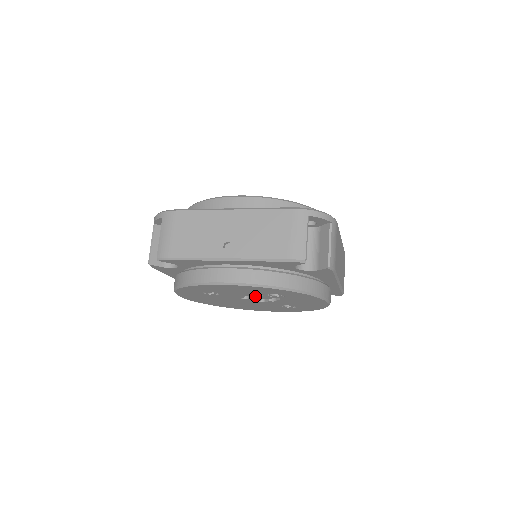
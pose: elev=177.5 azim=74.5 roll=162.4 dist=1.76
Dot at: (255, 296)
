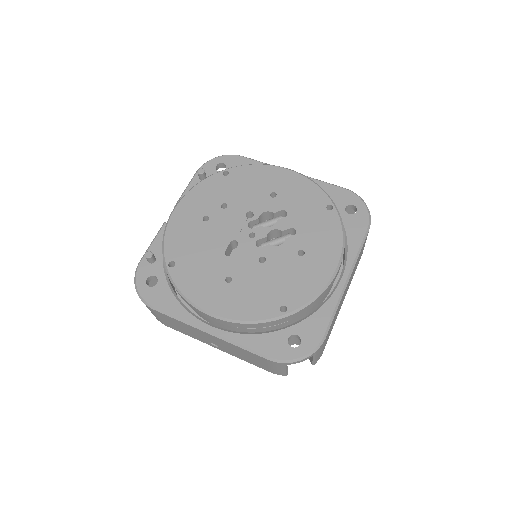
Dot at: occluded
